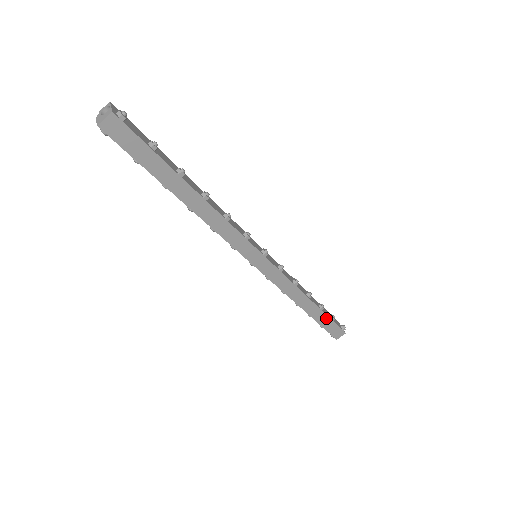
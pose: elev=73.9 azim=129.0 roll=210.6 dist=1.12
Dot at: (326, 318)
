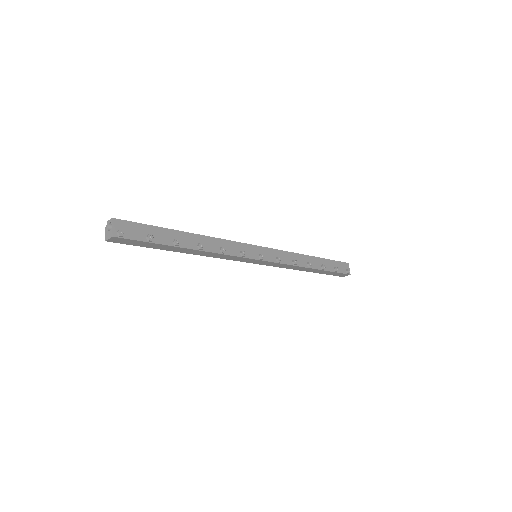
Dot at: (329, 272)
